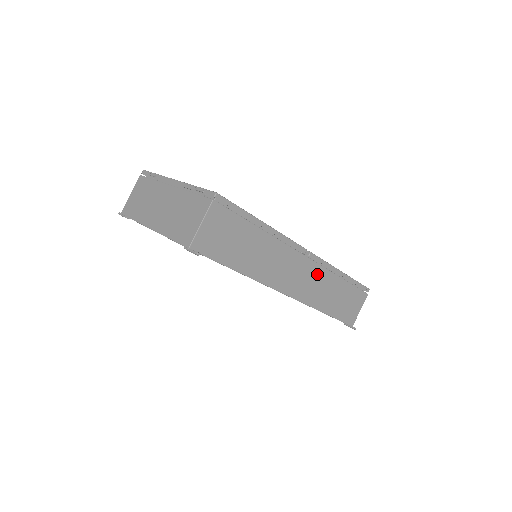
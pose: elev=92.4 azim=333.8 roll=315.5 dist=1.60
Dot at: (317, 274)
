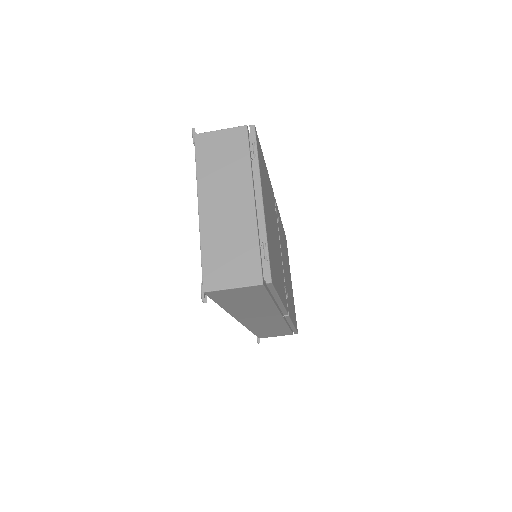
Dot at: (276, 322)
